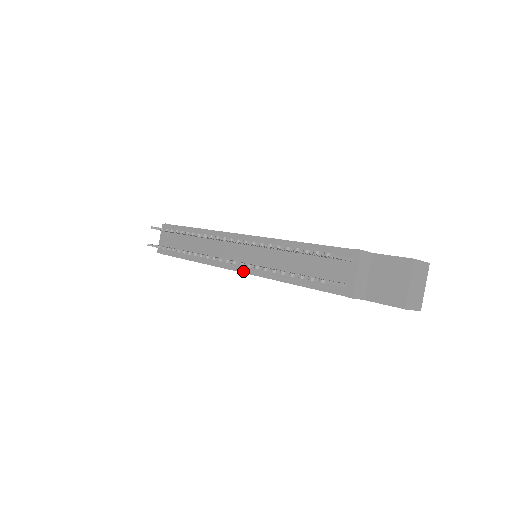
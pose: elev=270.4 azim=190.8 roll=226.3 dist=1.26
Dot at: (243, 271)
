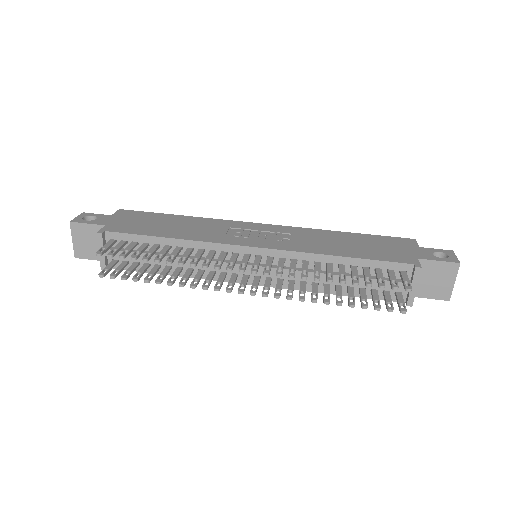
Dot at: (261, 285)
